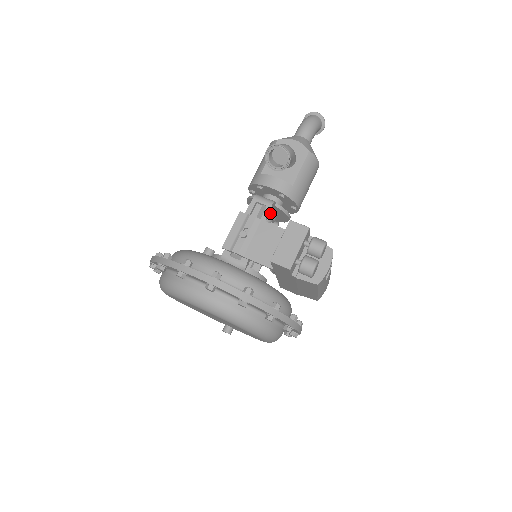
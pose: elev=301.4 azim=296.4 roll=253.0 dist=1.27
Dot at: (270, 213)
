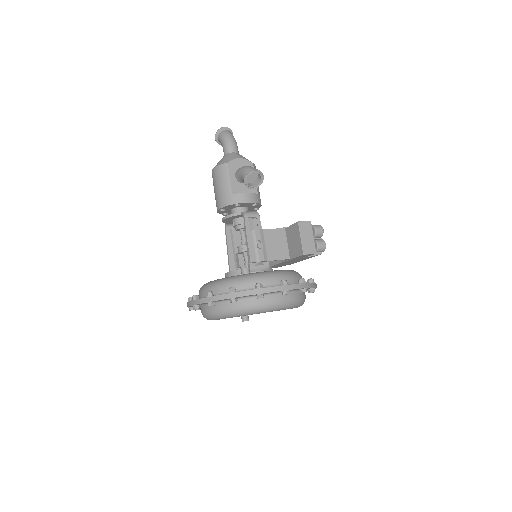
Dot at: occluded
